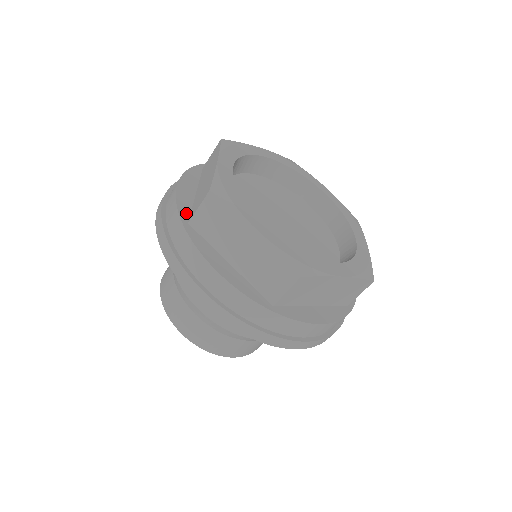
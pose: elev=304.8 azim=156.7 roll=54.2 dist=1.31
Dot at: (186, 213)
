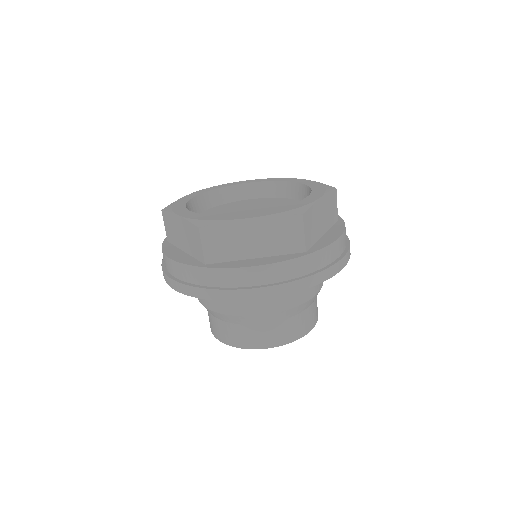
Dot at: (196, 262)
